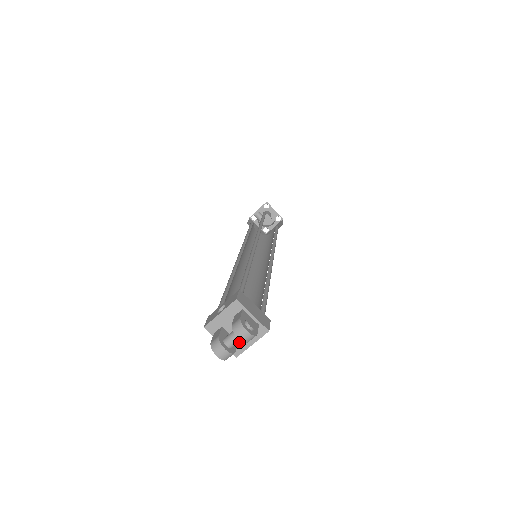
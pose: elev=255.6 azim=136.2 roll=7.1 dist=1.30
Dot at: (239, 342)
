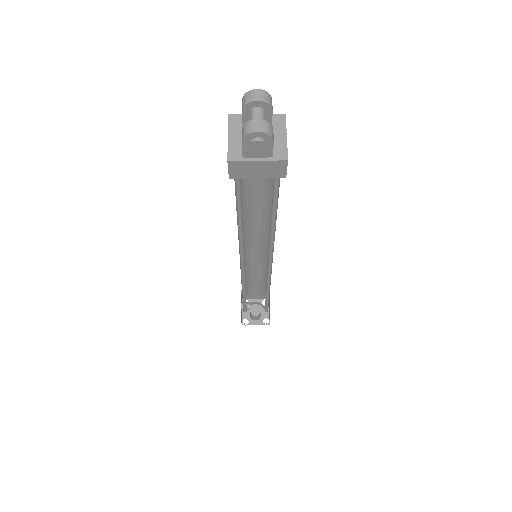
Dot at: occluded
